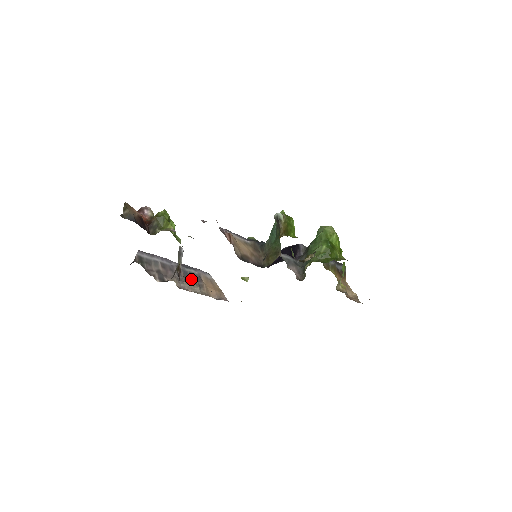
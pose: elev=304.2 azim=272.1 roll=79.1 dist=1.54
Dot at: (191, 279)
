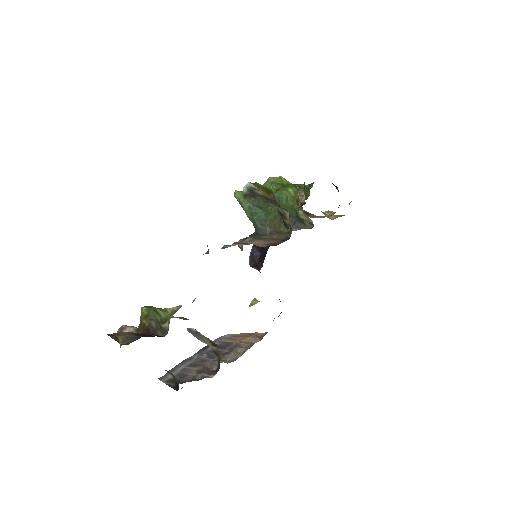
Dot at: (224, 350)
